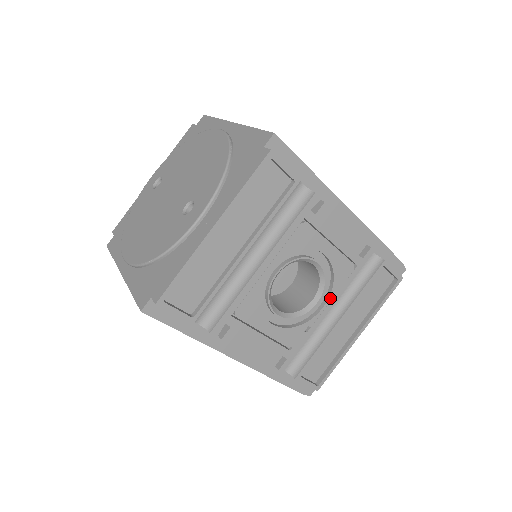
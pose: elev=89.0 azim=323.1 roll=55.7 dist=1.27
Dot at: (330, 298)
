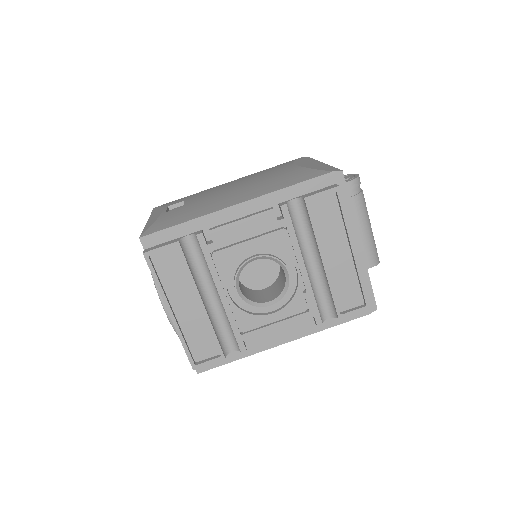
Dot at: (294, 261)
